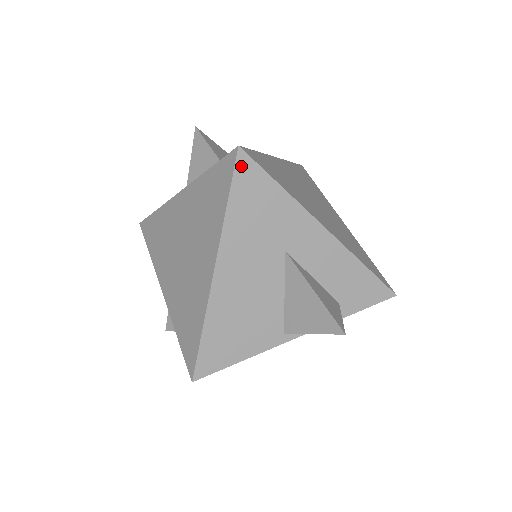
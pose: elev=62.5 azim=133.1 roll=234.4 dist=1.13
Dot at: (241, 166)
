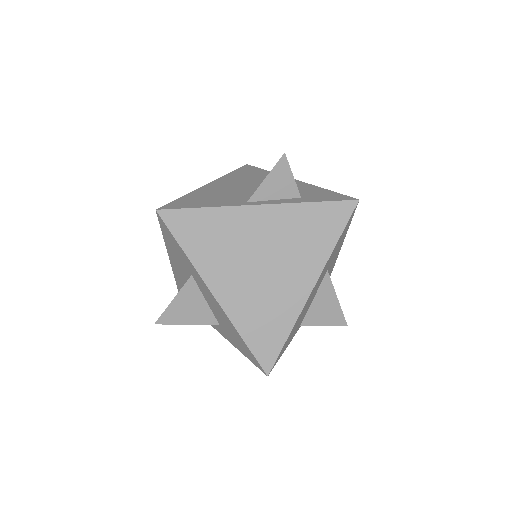
Dot at: (246, 167)
